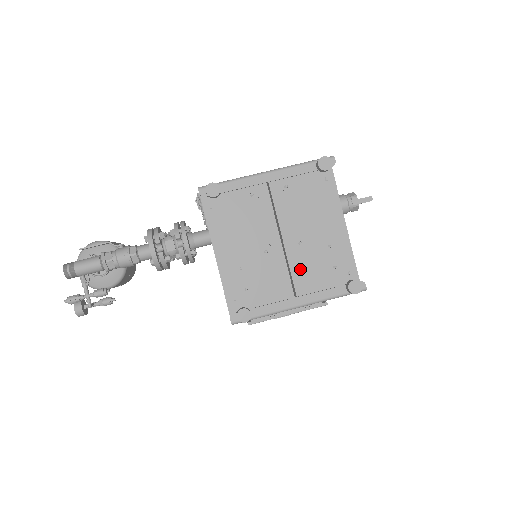
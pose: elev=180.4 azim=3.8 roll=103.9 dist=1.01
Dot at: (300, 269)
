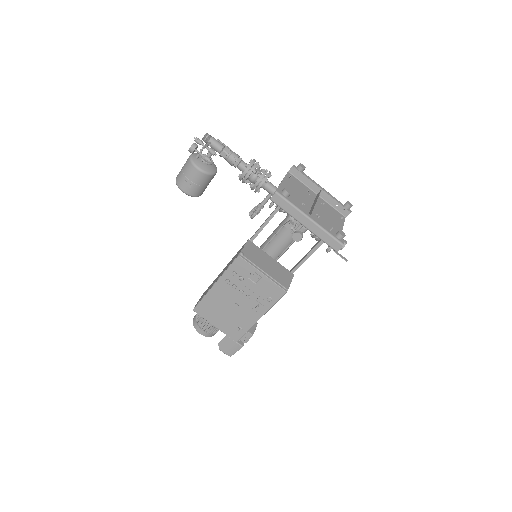
Dot at: occluded
